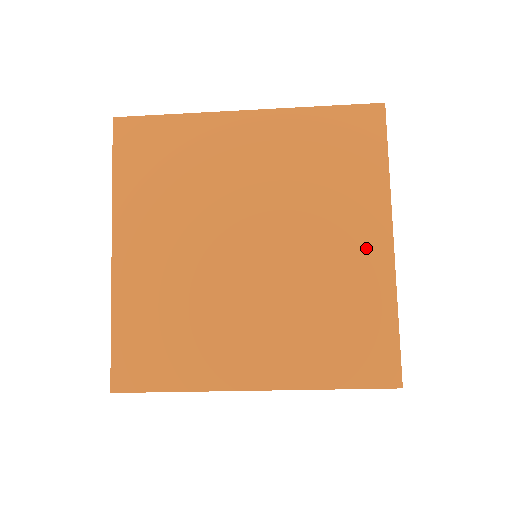
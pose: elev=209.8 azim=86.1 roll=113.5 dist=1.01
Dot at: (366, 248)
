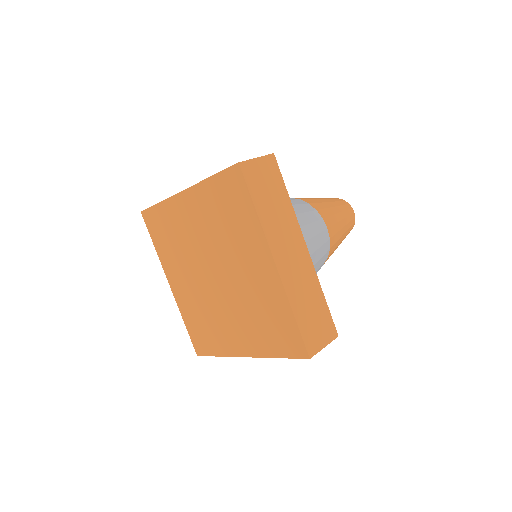
Dot at: (263, 270)
